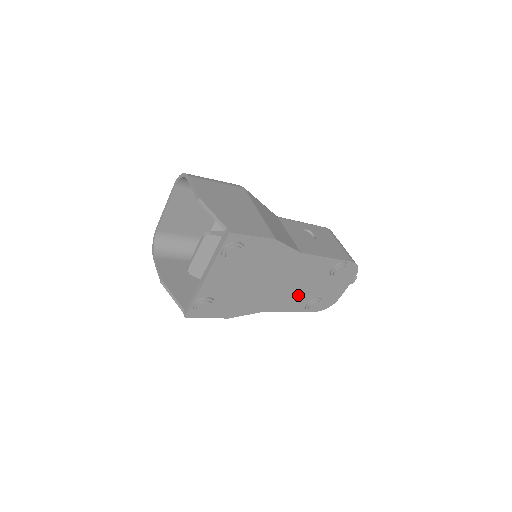
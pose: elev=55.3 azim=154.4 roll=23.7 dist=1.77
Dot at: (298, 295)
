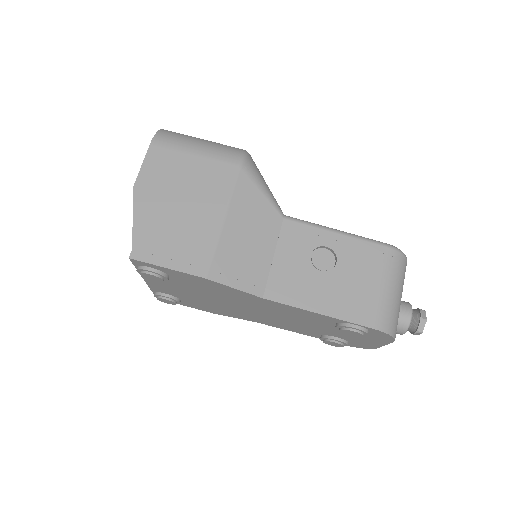
Dot at: (299, 326)
